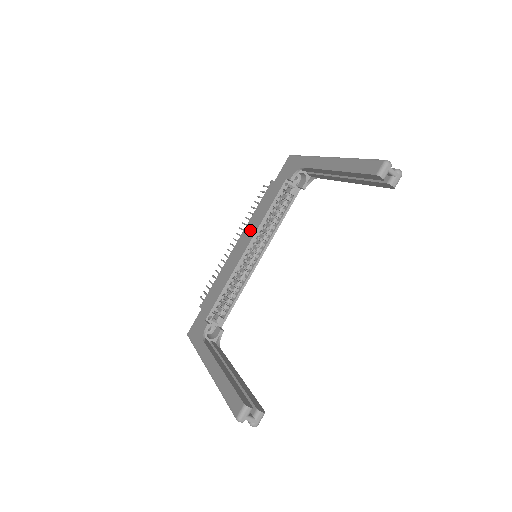
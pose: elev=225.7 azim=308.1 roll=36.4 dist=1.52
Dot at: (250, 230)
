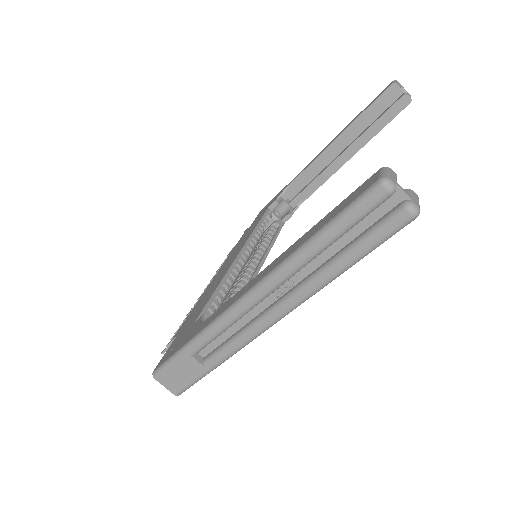
Dot at: (236, 250)
